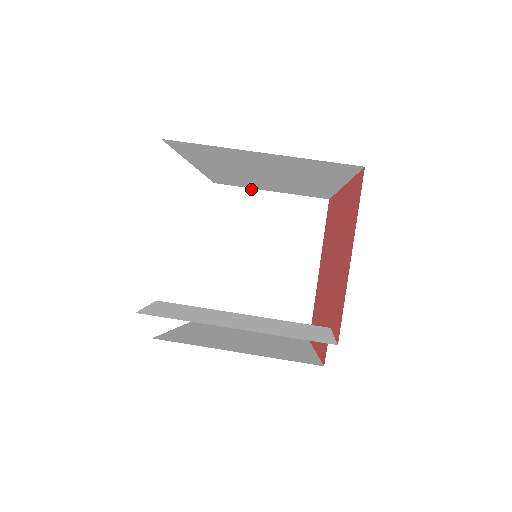
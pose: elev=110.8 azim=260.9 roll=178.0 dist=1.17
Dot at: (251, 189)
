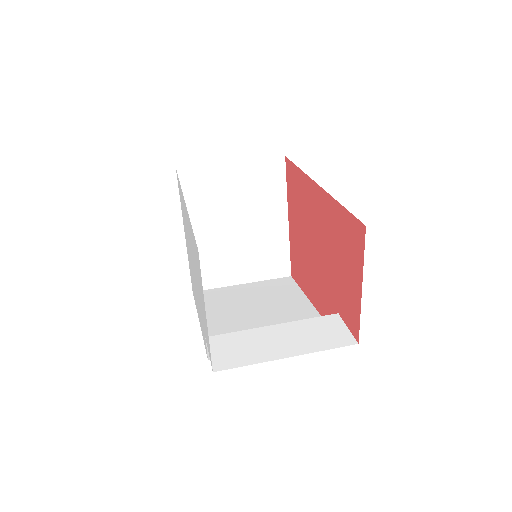
Dot at: (213, 164)
